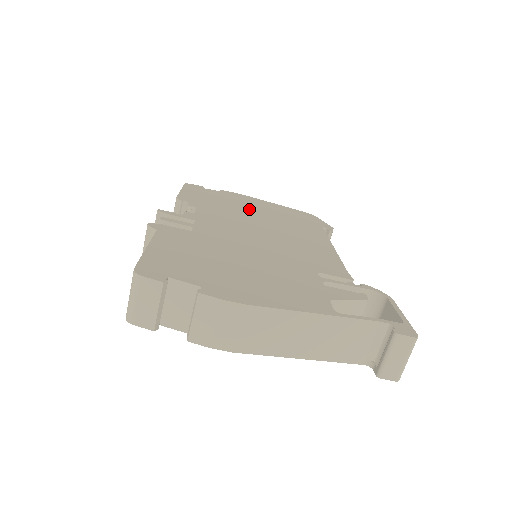
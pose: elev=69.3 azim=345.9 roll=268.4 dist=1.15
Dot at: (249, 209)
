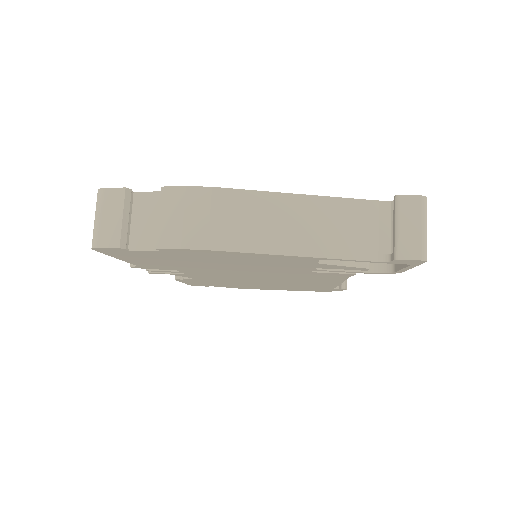
Dot at: occluded
